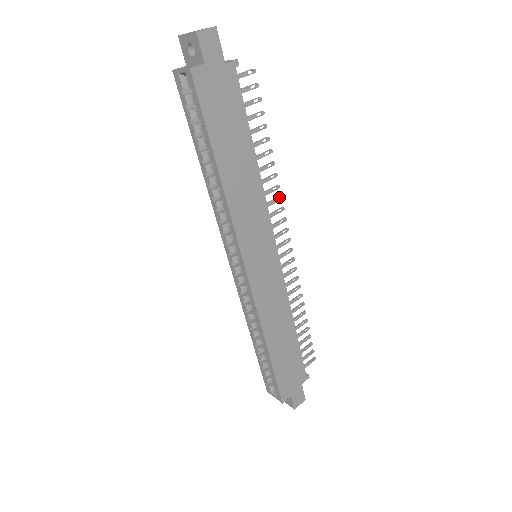
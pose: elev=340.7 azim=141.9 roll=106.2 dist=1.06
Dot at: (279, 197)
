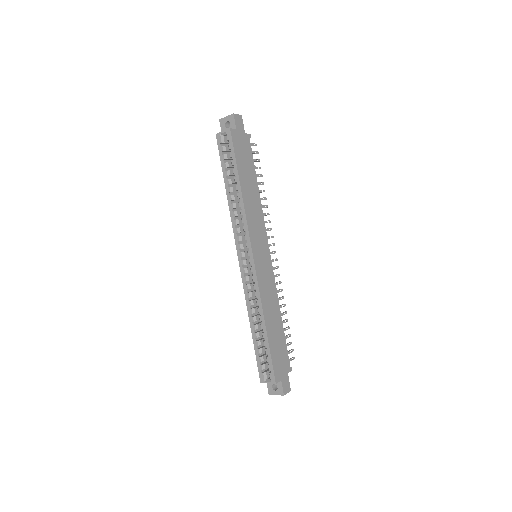
Dot at: (269, 220)
